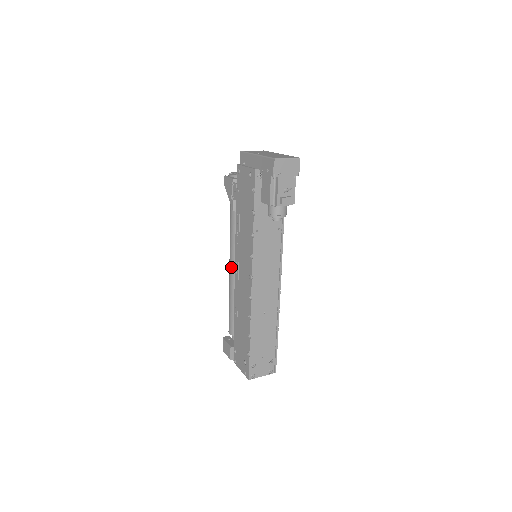
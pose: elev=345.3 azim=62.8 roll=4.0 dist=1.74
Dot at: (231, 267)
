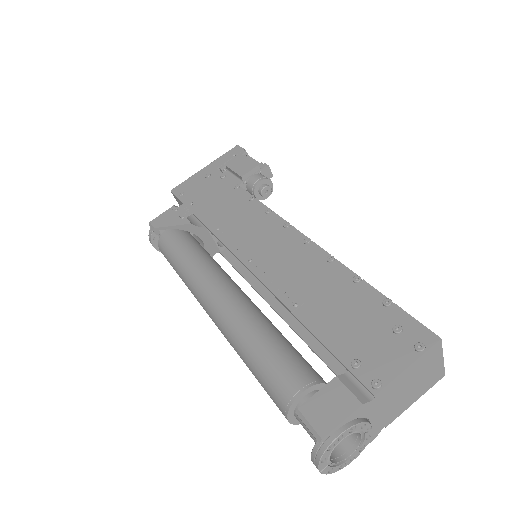
Dot at: (222, 291)
